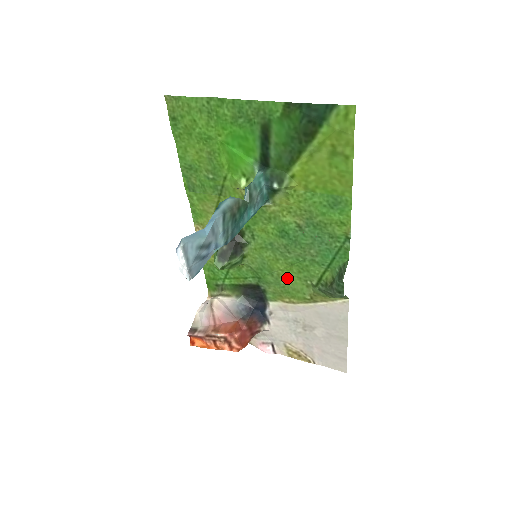
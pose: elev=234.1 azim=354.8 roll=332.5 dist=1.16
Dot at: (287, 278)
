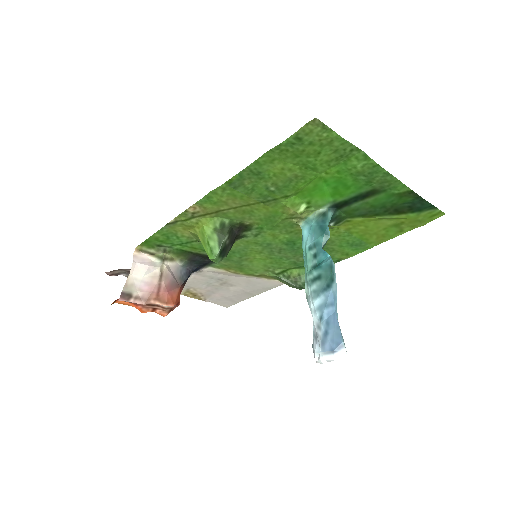
Dot at: (253, 262)
